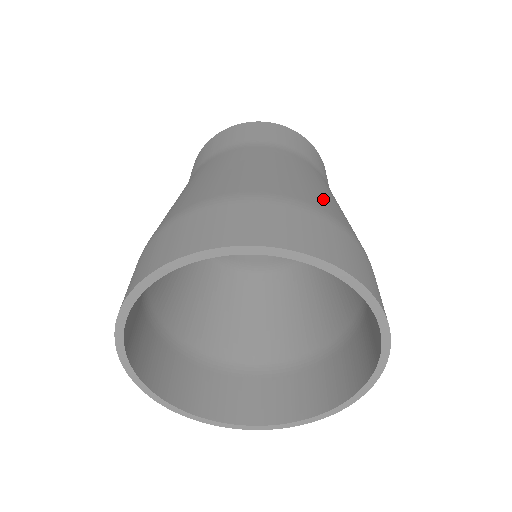
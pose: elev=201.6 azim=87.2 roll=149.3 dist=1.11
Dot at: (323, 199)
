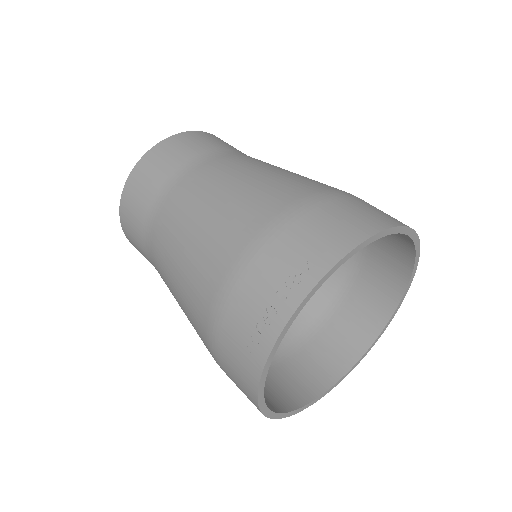
Dot at: occluded
